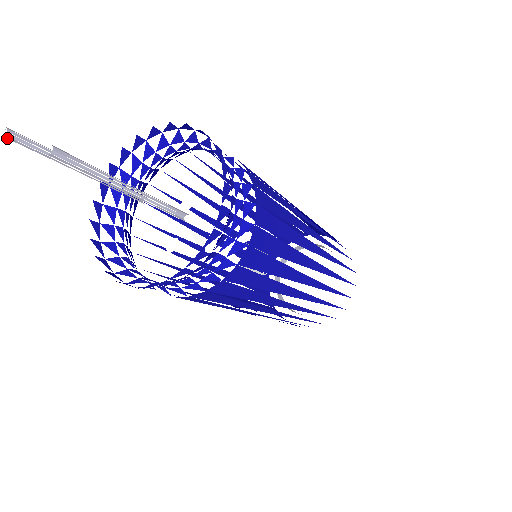
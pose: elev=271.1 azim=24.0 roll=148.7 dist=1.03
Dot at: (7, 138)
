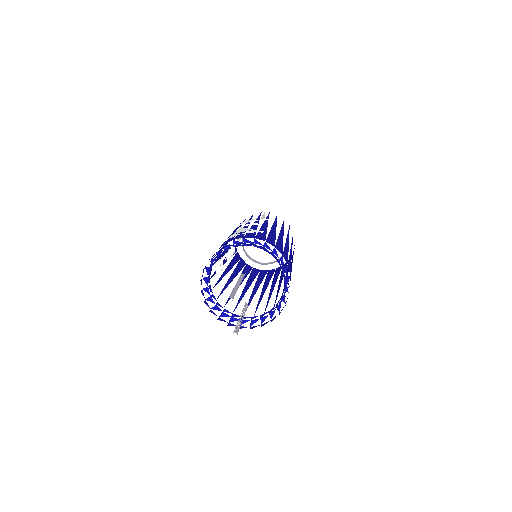
Dot at: occluded
